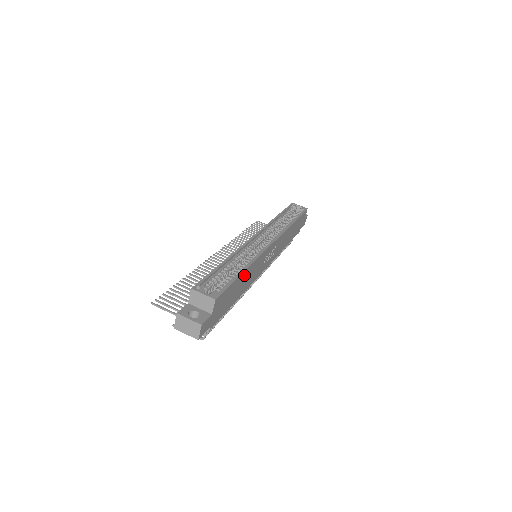
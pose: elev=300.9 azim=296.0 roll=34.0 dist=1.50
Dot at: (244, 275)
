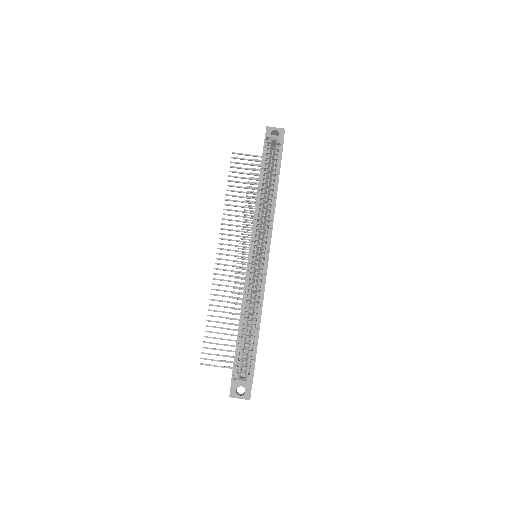
Dot at: occluded
